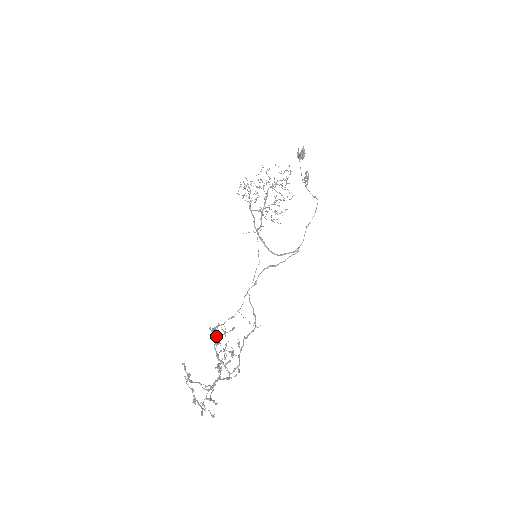
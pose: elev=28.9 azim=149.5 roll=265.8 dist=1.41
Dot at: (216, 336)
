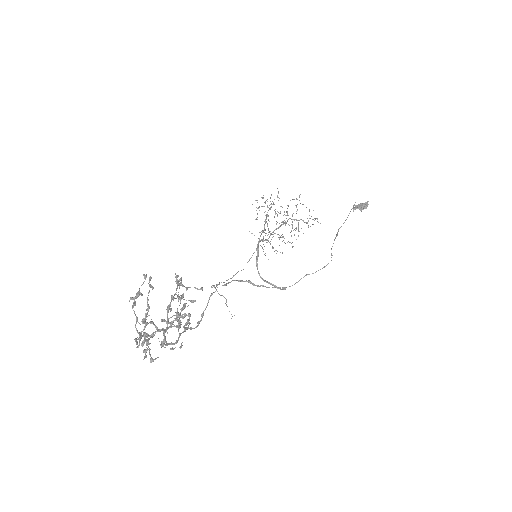
Dot at: (176, 290)
